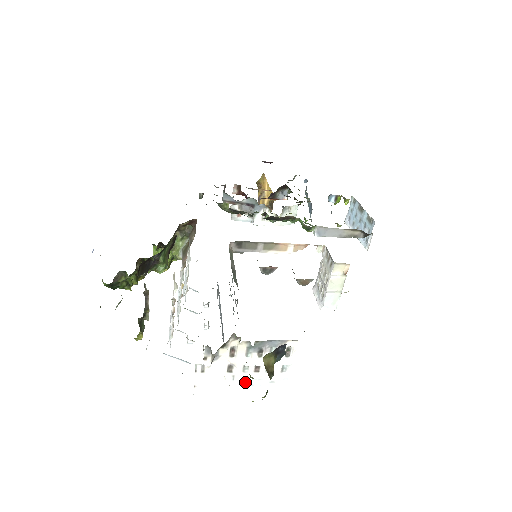
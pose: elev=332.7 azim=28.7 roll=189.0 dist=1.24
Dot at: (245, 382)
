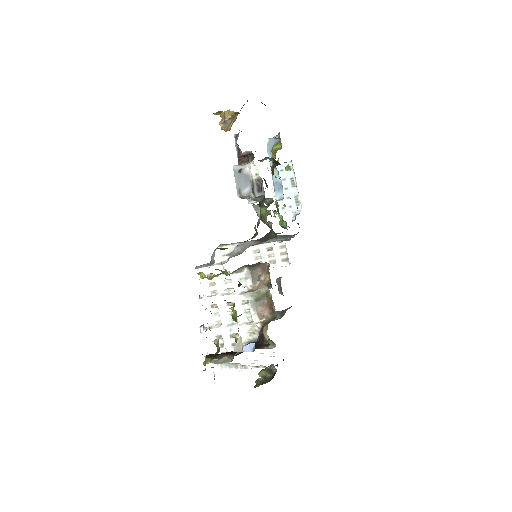
Dot at: occluded
